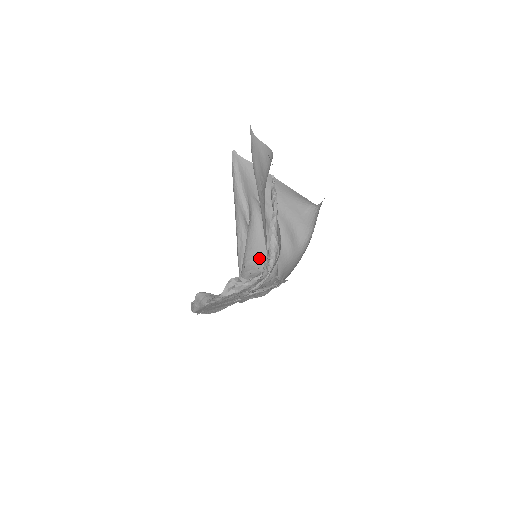
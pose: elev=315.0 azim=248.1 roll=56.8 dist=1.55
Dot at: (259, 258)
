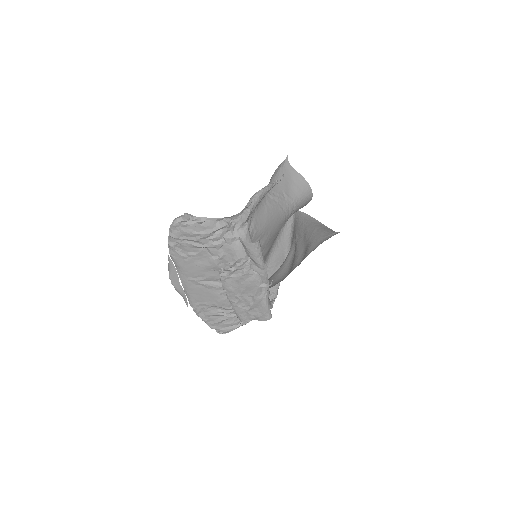
Dot at: (273, 279)
